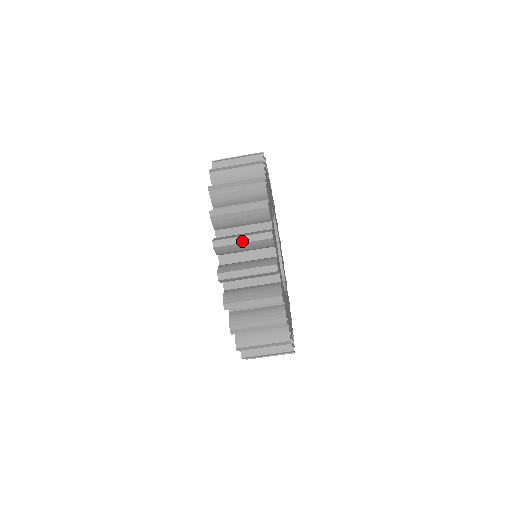
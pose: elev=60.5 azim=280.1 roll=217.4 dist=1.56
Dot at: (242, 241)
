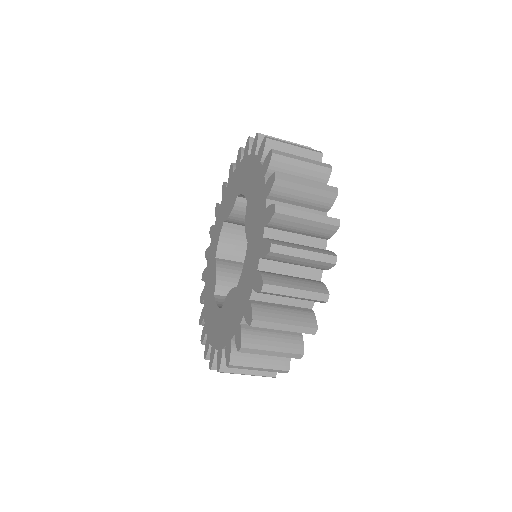
Dot at: occluded
